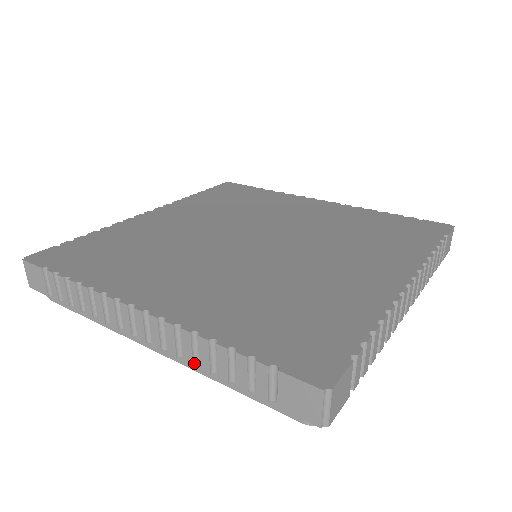
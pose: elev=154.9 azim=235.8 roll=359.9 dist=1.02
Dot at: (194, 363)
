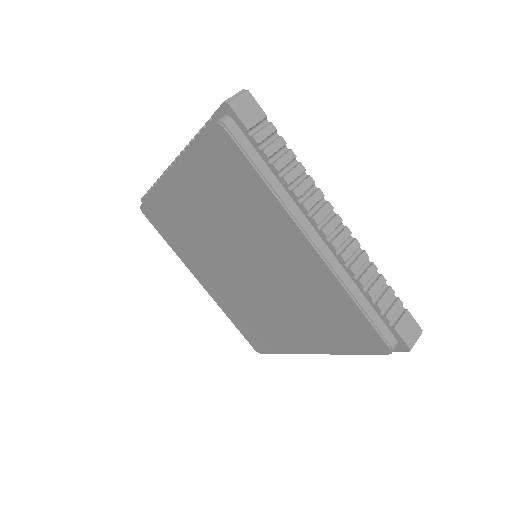
Dot at: (189, 145)
